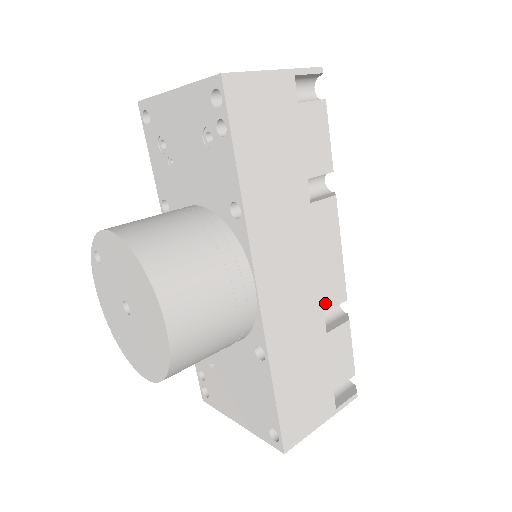
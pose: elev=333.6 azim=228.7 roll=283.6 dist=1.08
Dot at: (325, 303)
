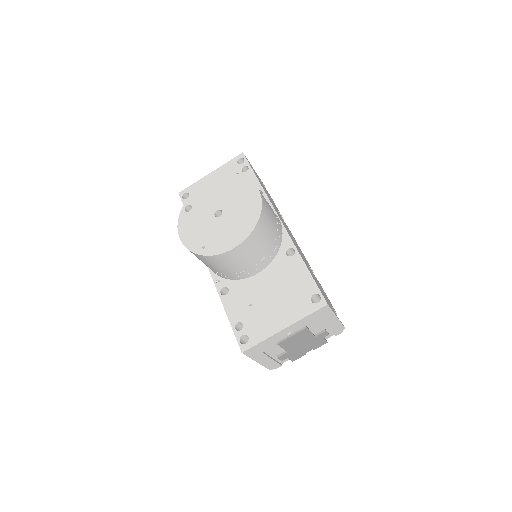
Dot at: (306, 261)
